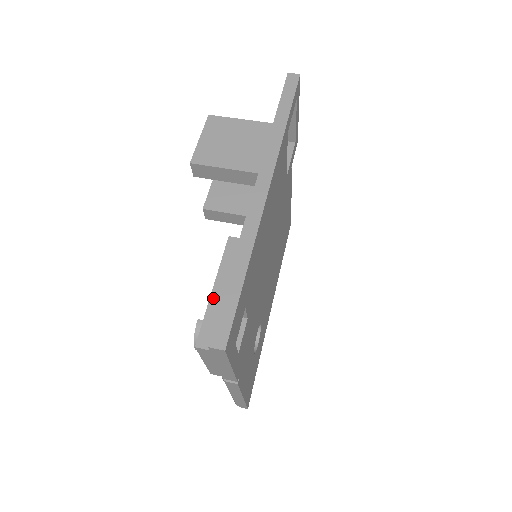
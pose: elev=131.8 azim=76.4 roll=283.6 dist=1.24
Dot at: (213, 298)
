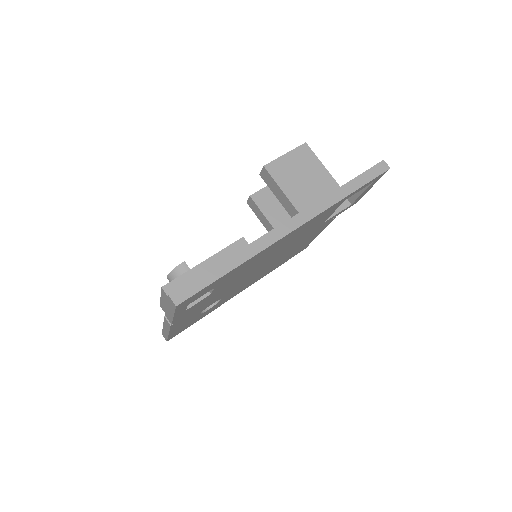
Dot at: (198, 267)
